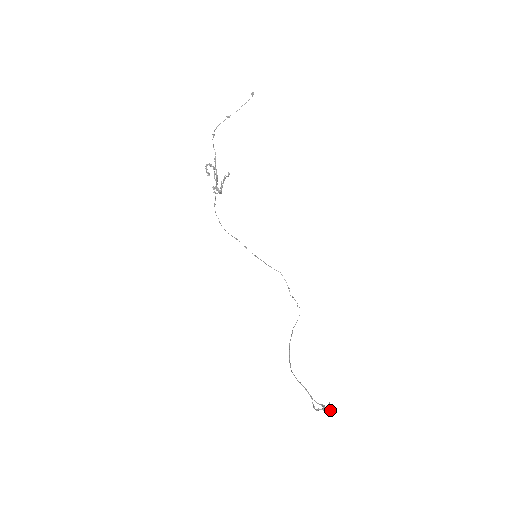
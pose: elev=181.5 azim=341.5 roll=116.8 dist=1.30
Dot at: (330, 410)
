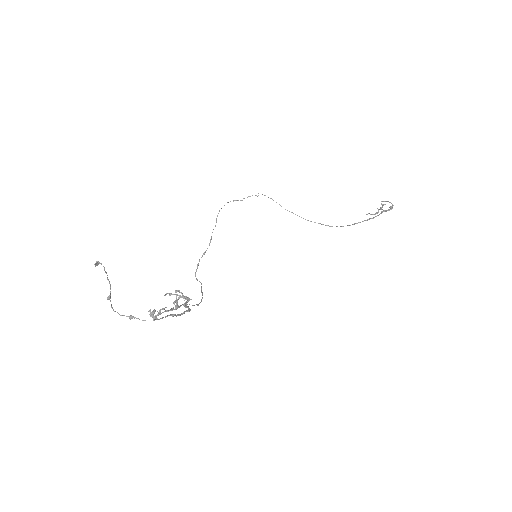
Dot at: occluded
